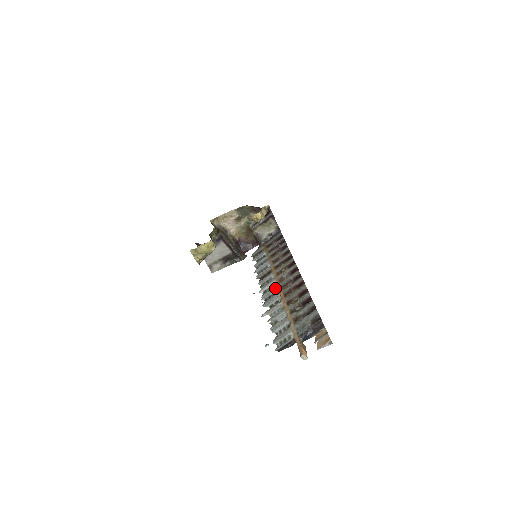
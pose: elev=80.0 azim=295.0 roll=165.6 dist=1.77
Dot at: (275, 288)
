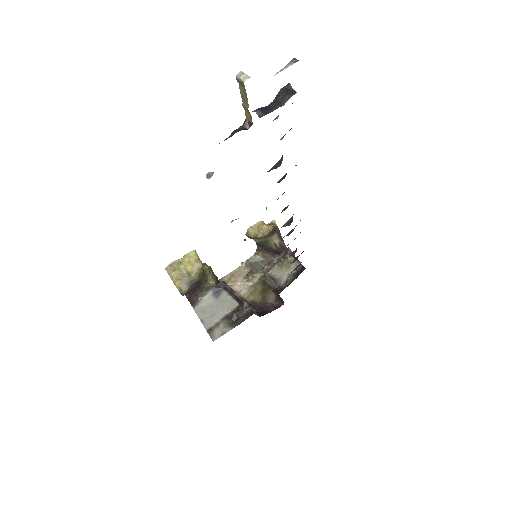
Dot at: occluded
